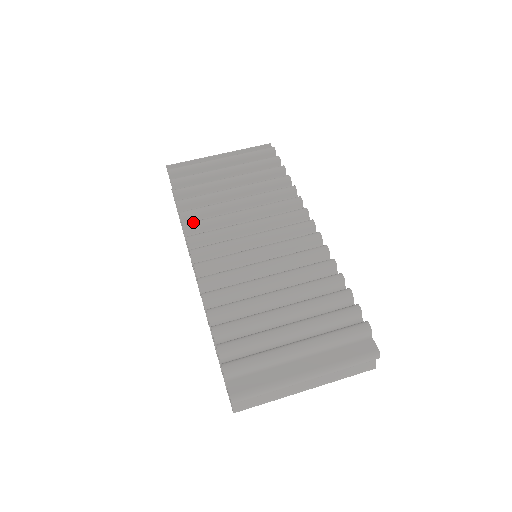
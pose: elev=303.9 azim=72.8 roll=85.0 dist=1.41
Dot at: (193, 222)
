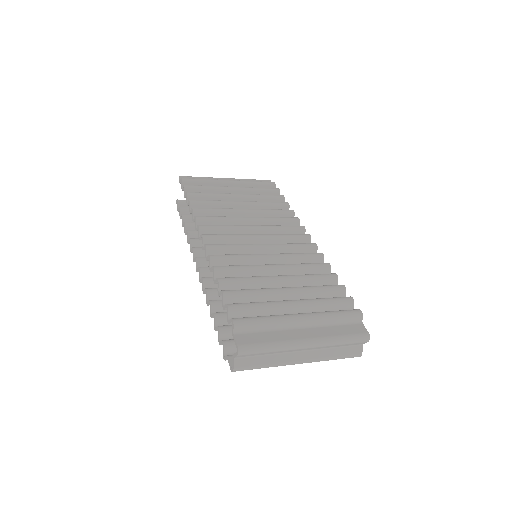
Dot at: (205, 216)
